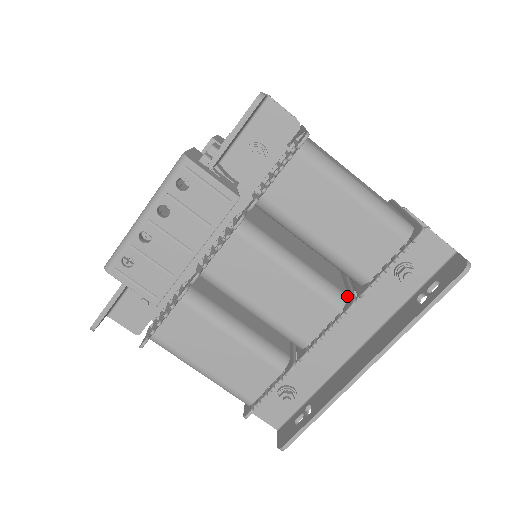
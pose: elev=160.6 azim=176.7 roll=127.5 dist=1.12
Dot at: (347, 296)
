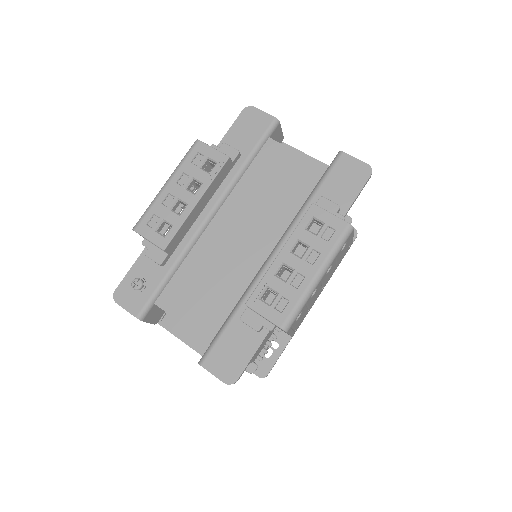
Dot at: occluded
